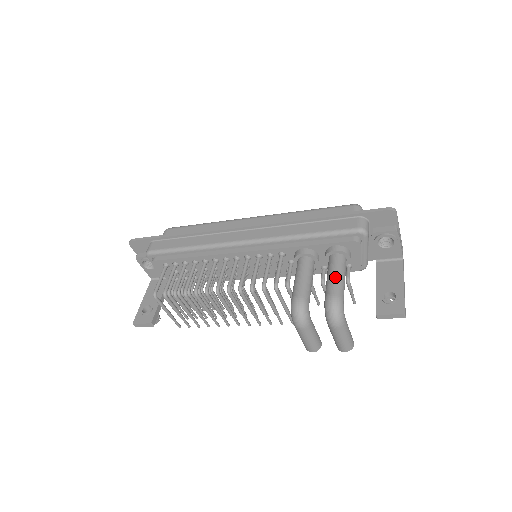
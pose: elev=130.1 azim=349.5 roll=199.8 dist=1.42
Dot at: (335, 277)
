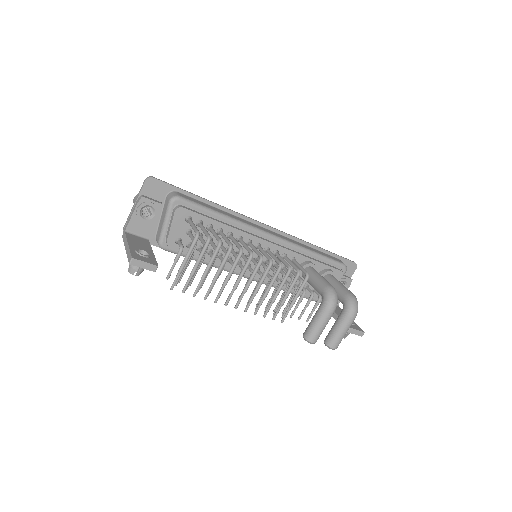
Dot at: occluded
